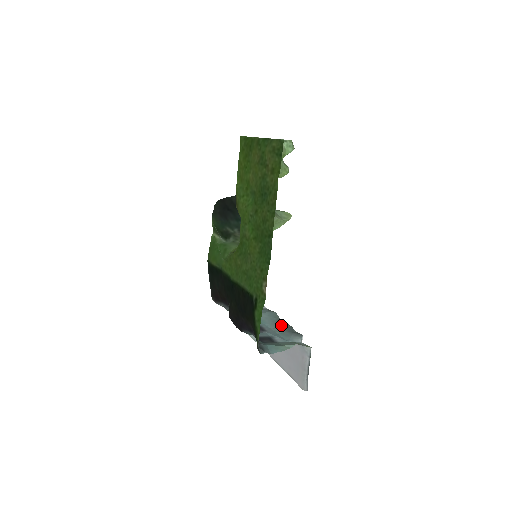
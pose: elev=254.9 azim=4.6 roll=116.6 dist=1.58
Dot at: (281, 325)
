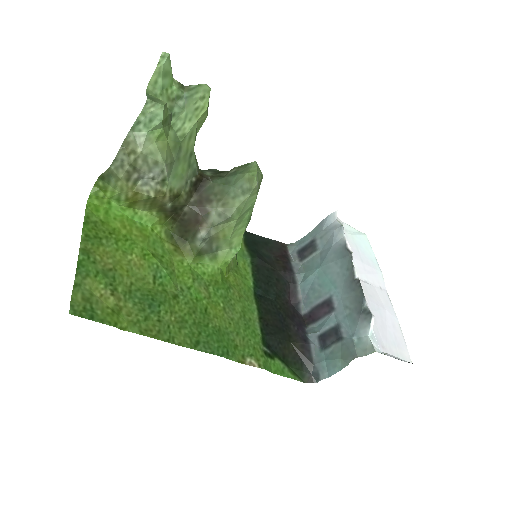
Dot at: (352, 290)
